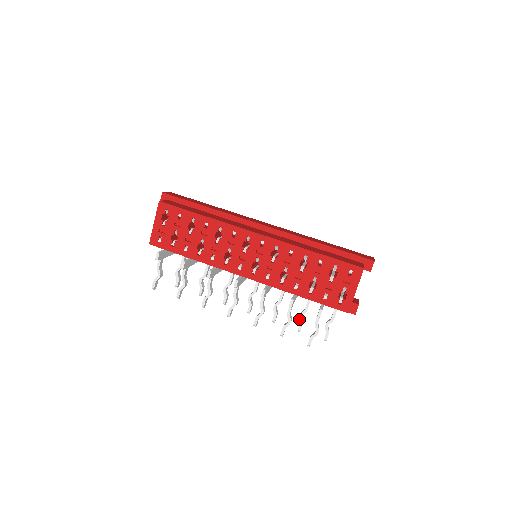
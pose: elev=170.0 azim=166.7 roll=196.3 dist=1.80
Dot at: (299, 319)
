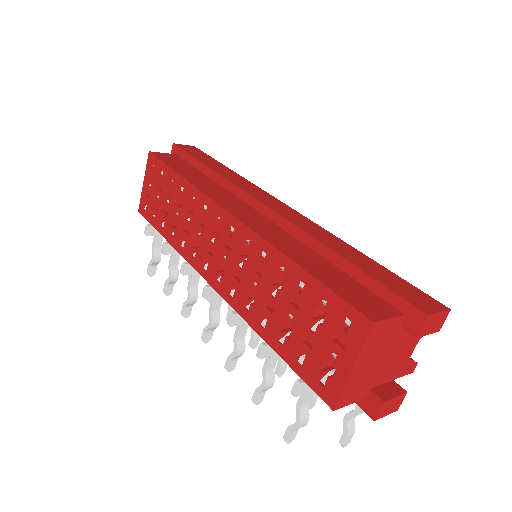
Dot at: occluded
